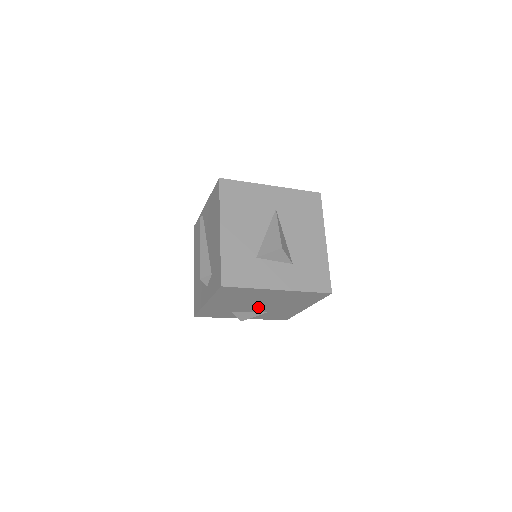
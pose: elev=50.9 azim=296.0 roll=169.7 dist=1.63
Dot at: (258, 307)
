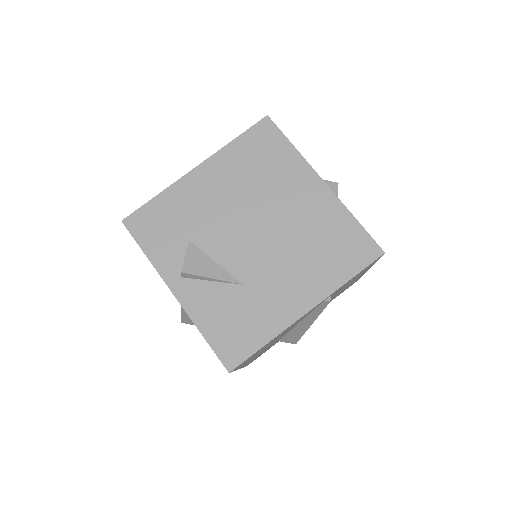
Dot at: (243, 245)
